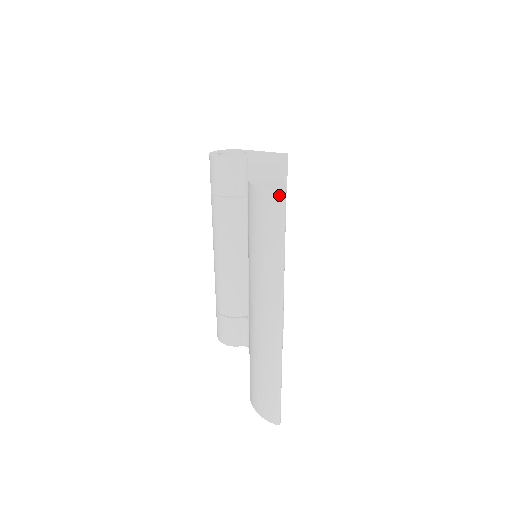
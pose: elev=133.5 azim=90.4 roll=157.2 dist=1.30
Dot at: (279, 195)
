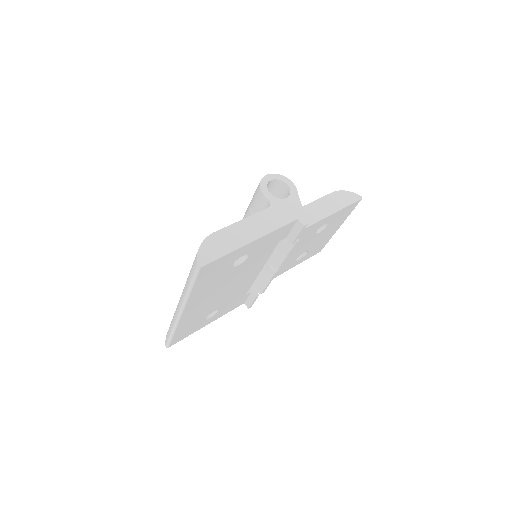
Dot at: (196, 265)
